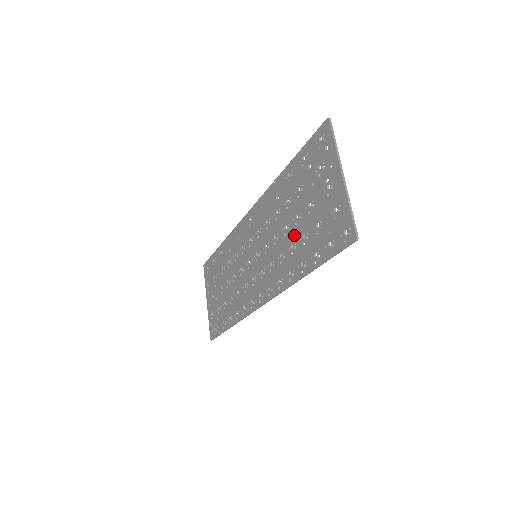
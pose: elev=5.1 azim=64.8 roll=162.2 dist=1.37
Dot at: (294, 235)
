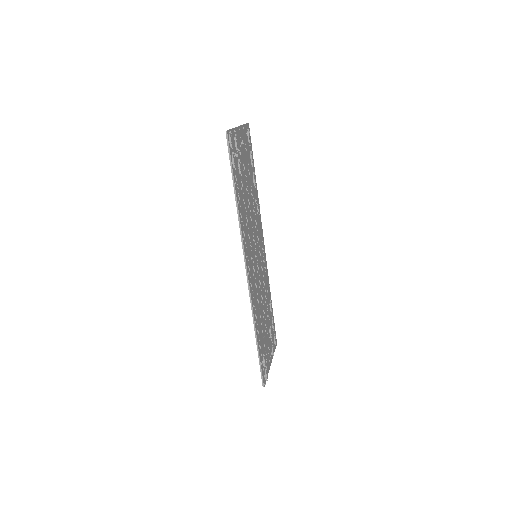
Dot at: (244, 196)
